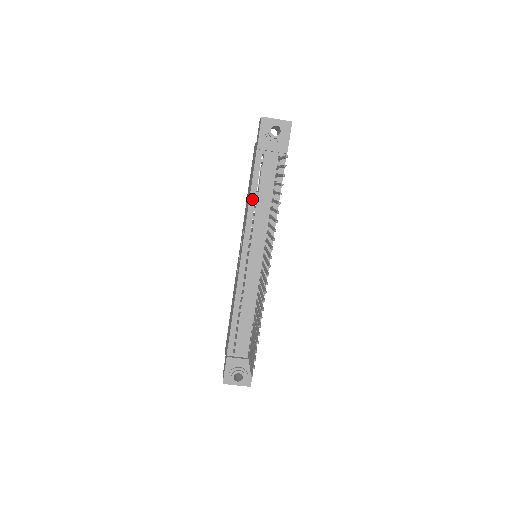
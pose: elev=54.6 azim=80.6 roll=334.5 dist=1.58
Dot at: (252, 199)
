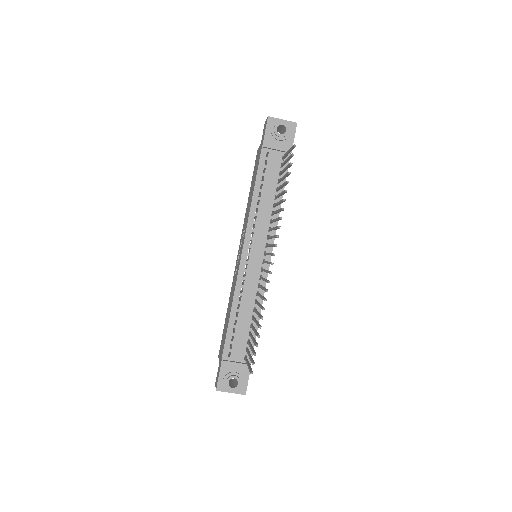
Dot at: (255, 196)
